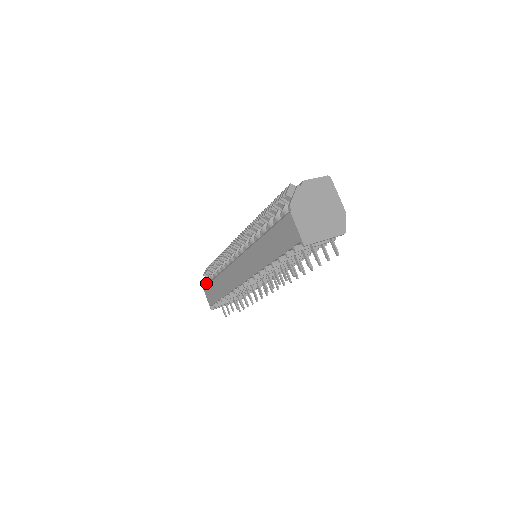
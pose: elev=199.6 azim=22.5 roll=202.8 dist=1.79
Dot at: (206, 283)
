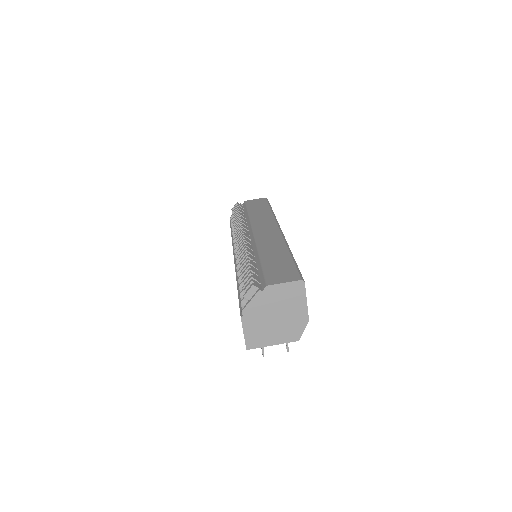
Dot at: (231, 222)
